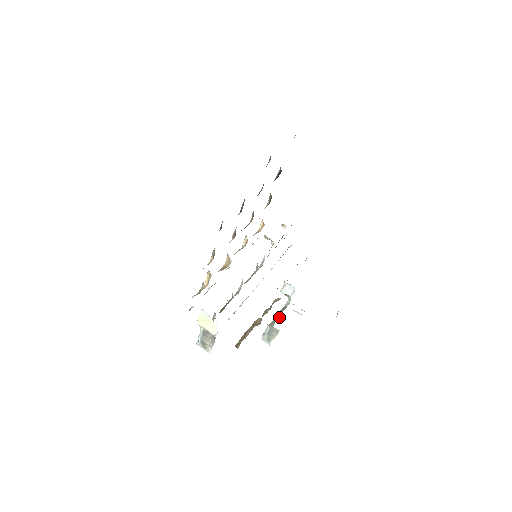
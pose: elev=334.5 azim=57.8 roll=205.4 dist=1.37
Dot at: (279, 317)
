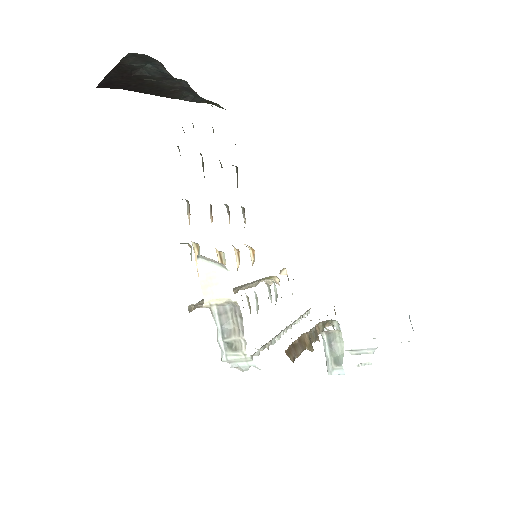
Dot at: occluded
